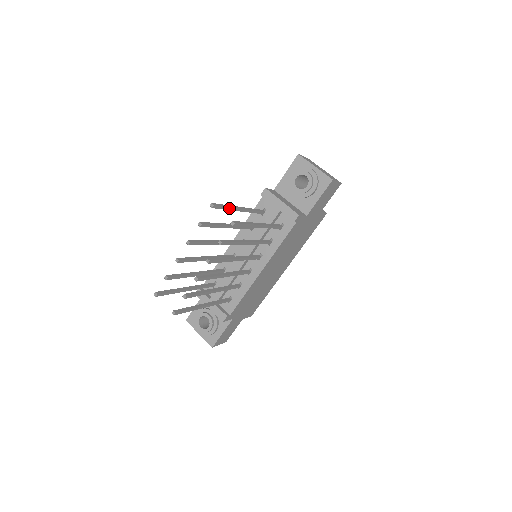
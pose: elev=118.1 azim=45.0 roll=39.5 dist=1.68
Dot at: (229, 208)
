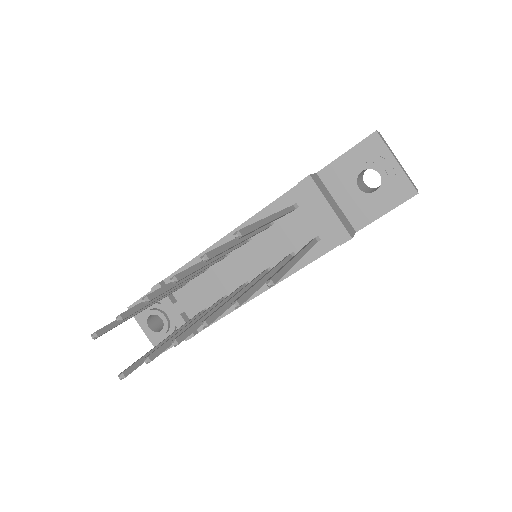
Dot at: (259, 227)
